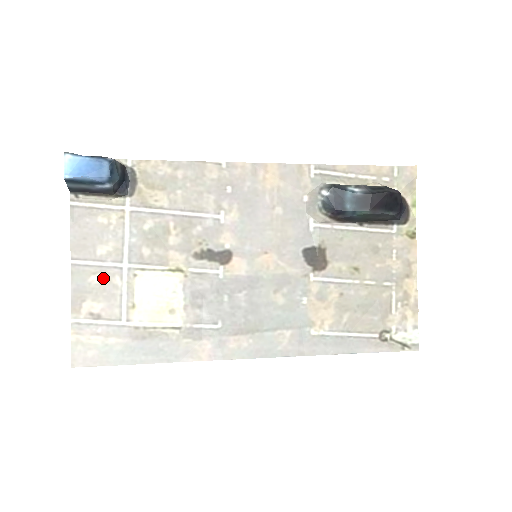
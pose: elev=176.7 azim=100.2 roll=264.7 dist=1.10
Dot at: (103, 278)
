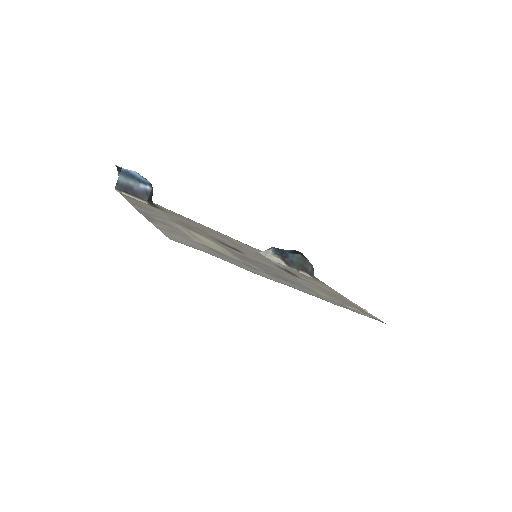
Dot at: (163, 221)
